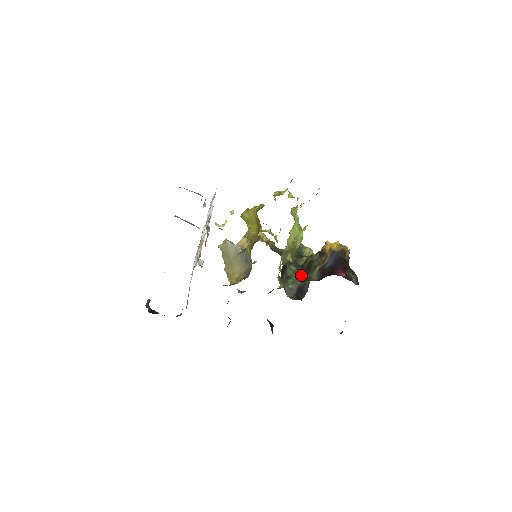
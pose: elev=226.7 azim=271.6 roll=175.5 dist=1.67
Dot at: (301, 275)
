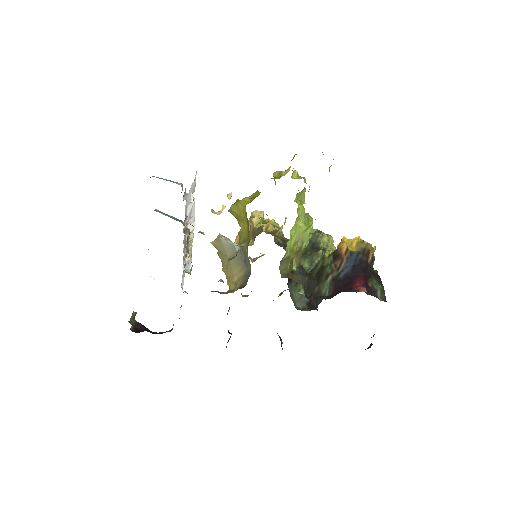
Dot at: (308, 288)
